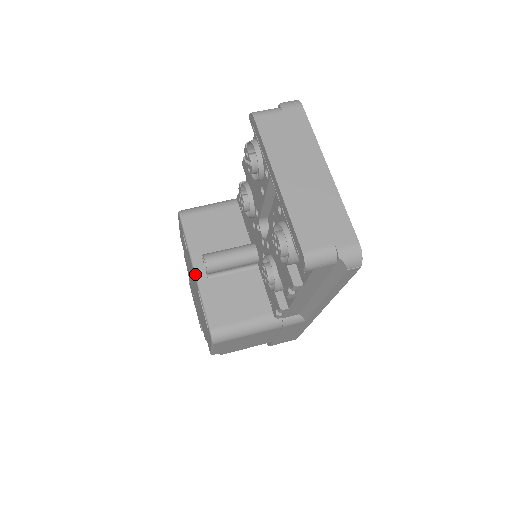
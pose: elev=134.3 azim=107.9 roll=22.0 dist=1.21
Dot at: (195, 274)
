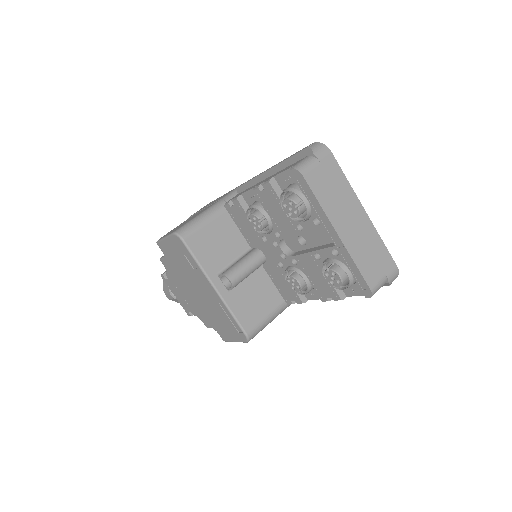
Dot at: (217, 292)
